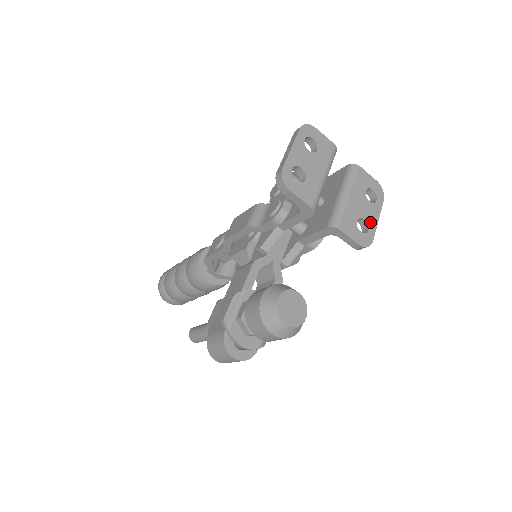
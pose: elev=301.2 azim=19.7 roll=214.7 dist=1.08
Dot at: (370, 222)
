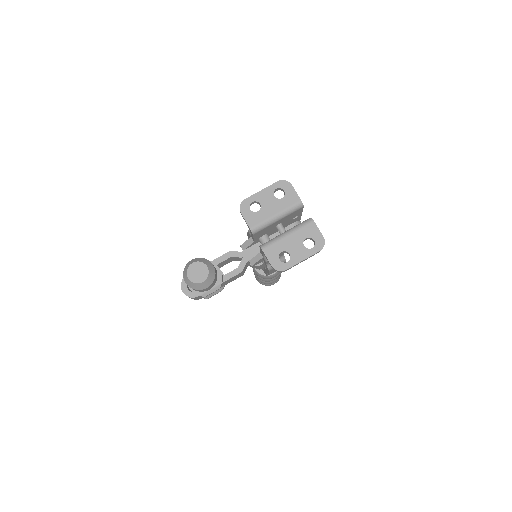
Dot at: (293, 258)
